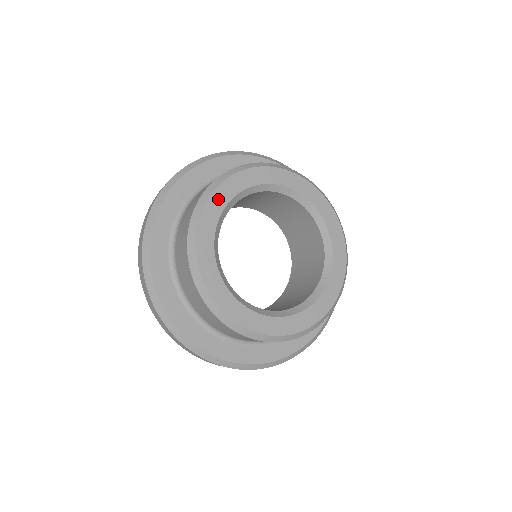
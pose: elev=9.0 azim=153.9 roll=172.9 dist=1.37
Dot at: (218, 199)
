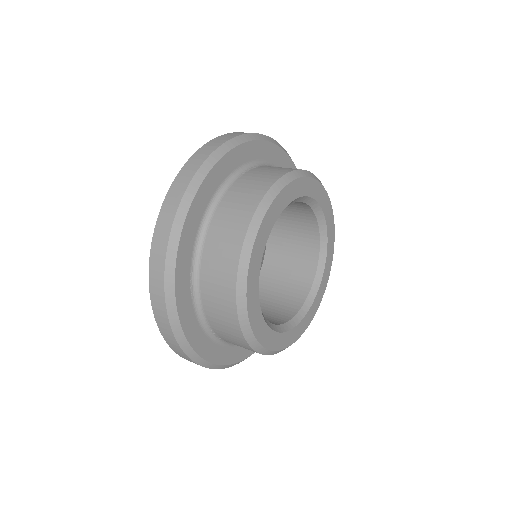
Dot at: (255, 318)
